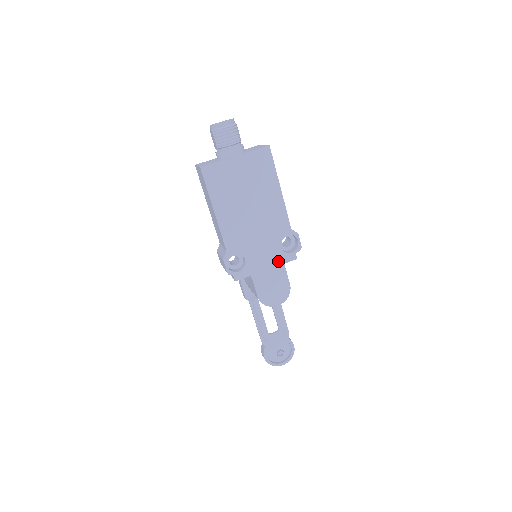
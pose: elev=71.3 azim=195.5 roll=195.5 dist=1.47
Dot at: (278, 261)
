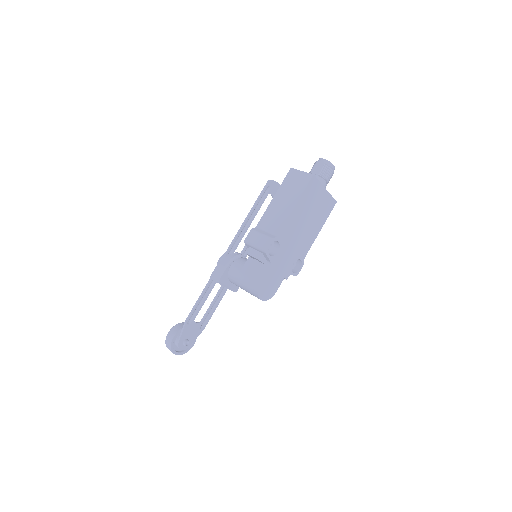
Dot at: (285, 271)
